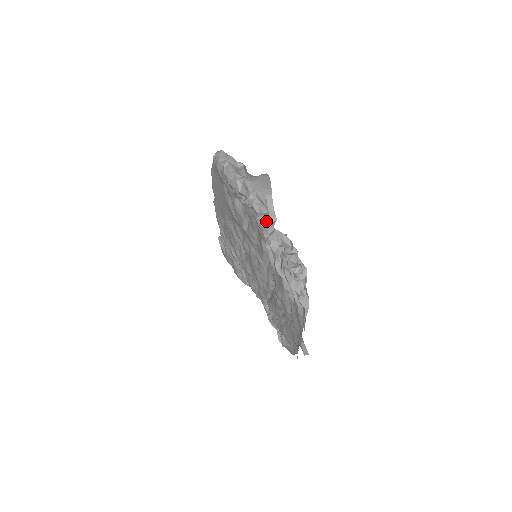
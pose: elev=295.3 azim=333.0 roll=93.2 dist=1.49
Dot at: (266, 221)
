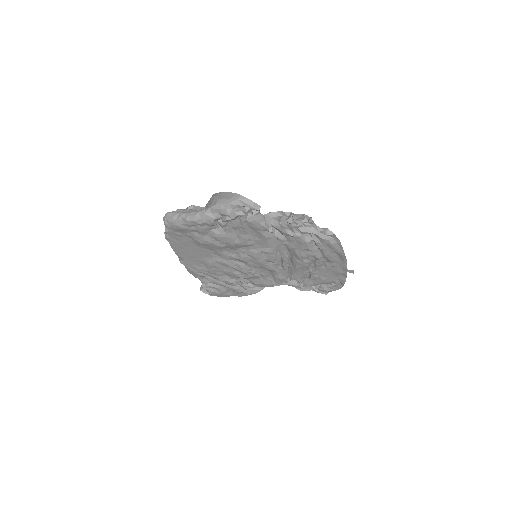
Dot at: occluded
